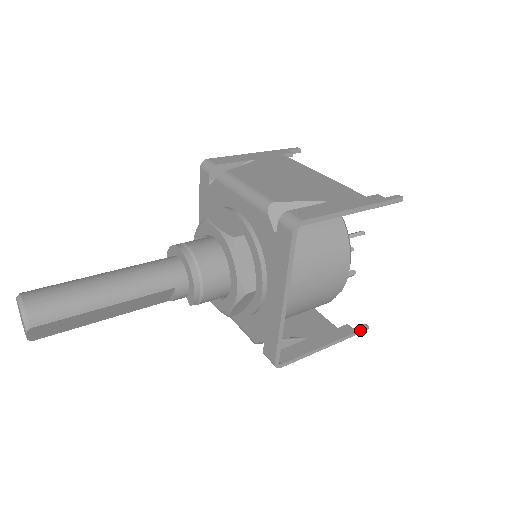
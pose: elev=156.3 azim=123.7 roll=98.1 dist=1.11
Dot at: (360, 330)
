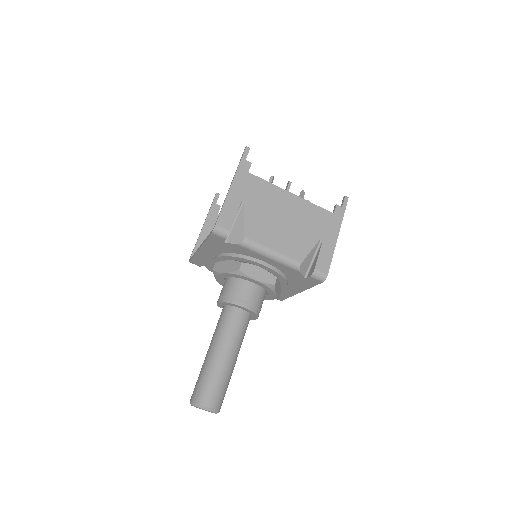
Dot at: occluded
